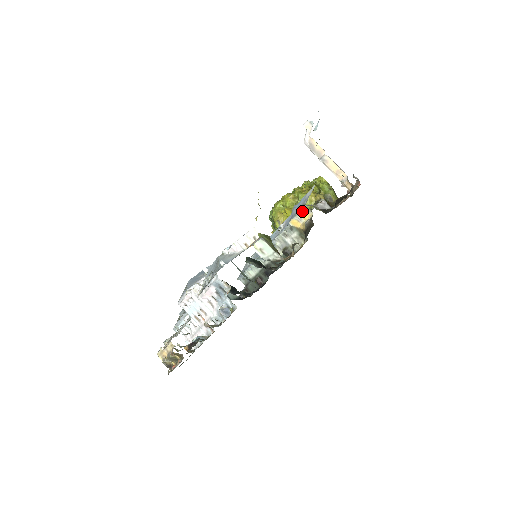
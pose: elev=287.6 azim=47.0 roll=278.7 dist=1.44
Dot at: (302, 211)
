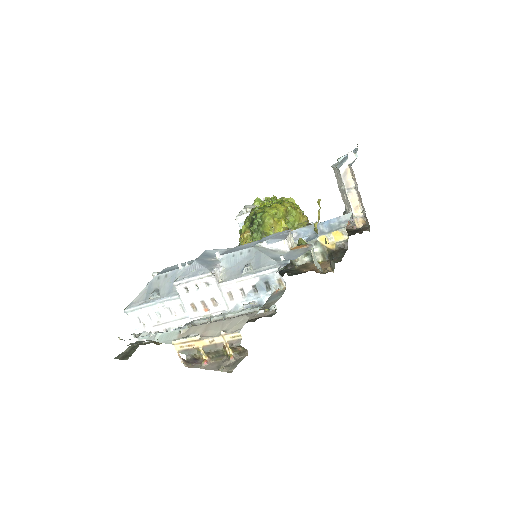
Dot at: (339, 232)
